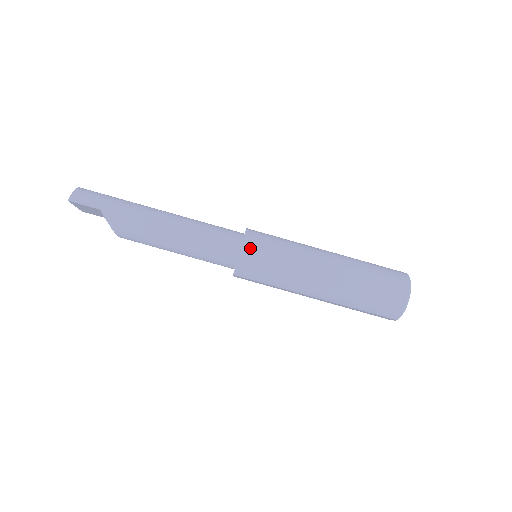
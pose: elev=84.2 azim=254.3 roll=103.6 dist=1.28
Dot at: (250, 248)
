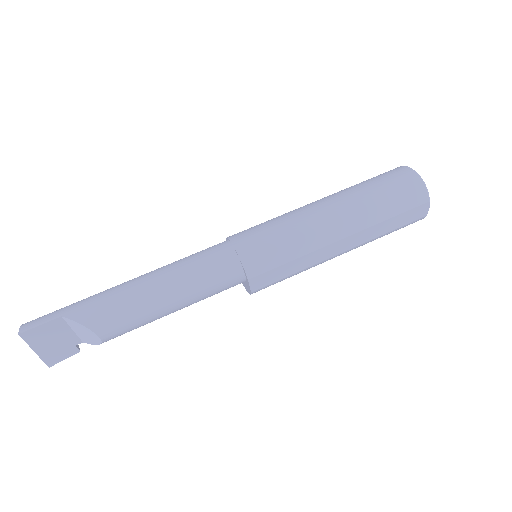
Dot at: (241, 239)
